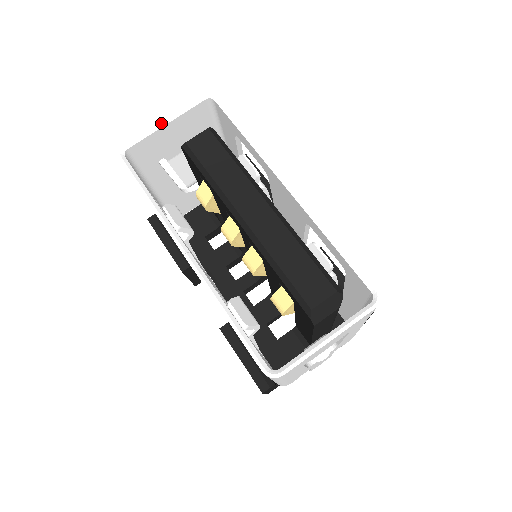
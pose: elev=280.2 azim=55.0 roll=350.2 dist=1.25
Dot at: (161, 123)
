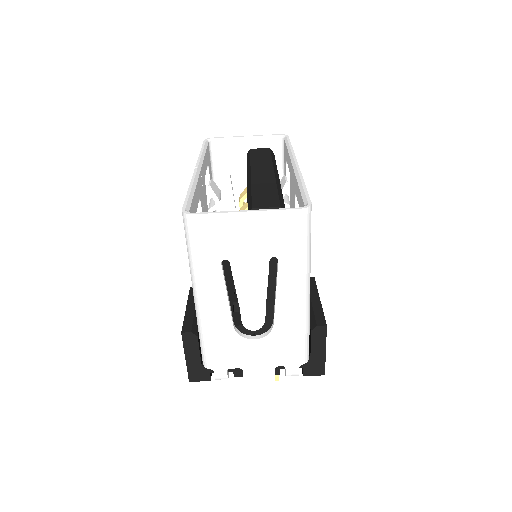
Dot at: (243, 137)
